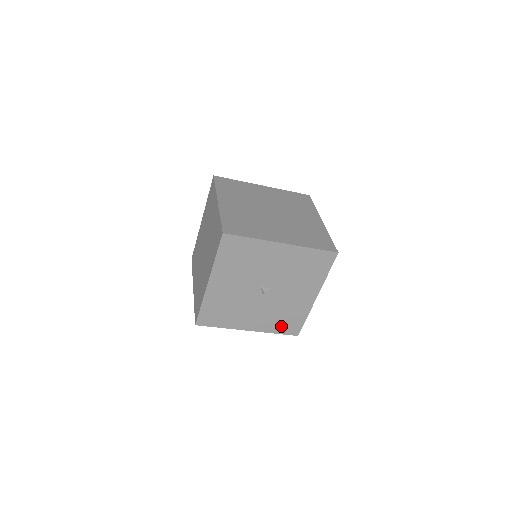
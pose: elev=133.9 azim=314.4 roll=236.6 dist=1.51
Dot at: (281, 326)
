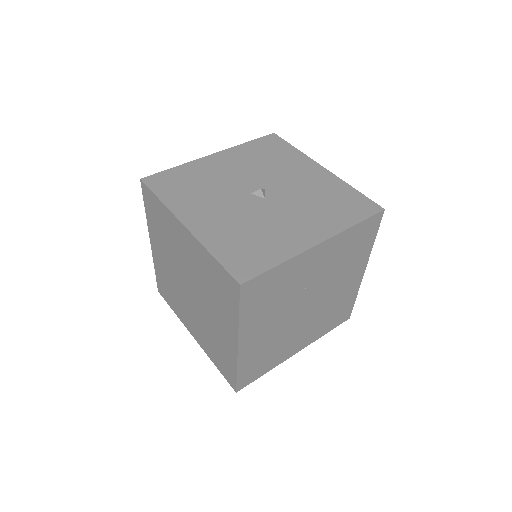
Dot at: (346, 213)
